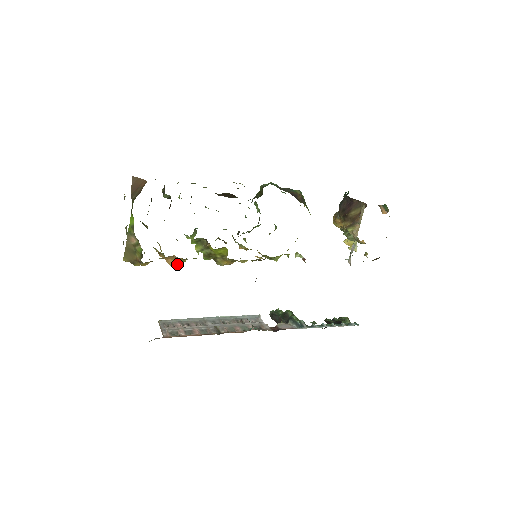
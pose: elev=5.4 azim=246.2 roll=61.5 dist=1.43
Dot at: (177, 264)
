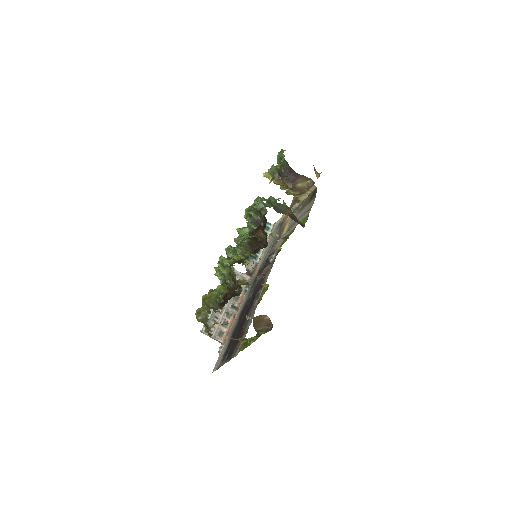
Dot at: occluded
